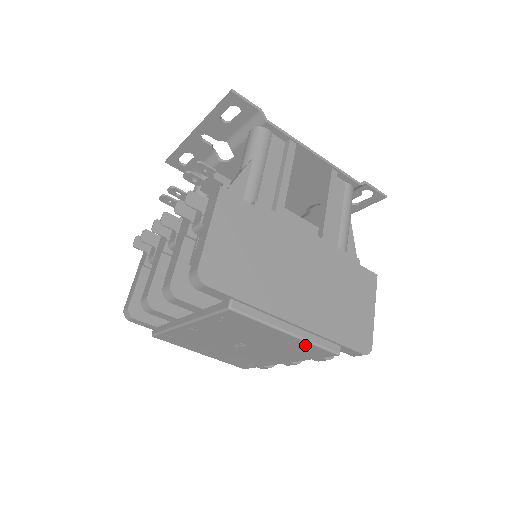
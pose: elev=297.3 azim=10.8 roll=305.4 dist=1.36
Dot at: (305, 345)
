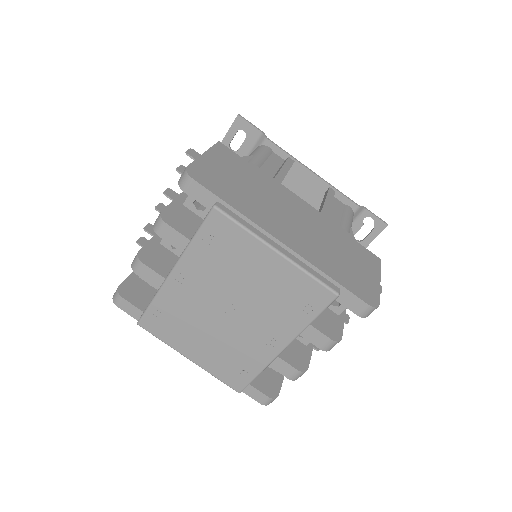
Dot at: (298, 278)
